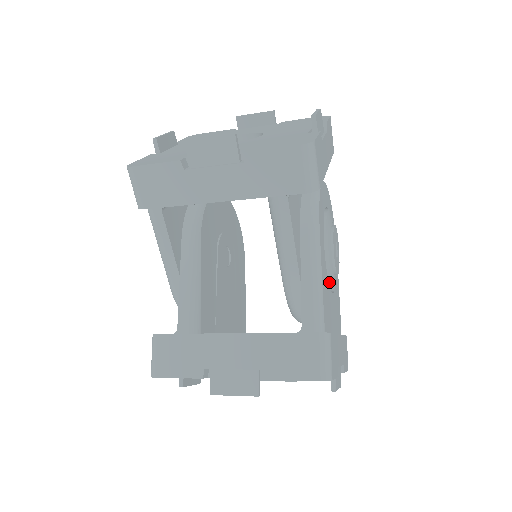
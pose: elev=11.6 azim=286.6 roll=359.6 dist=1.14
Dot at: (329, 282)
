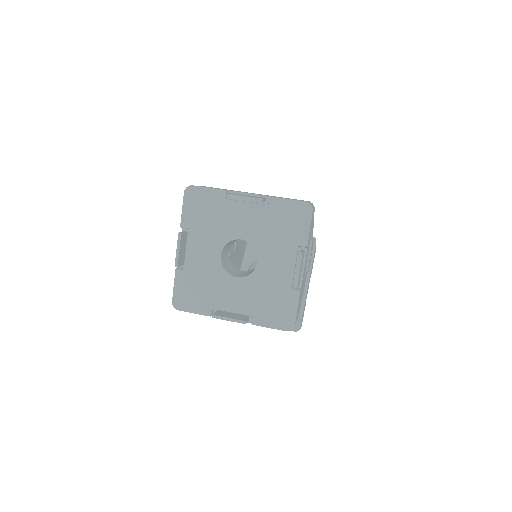
Dot at: occluded
